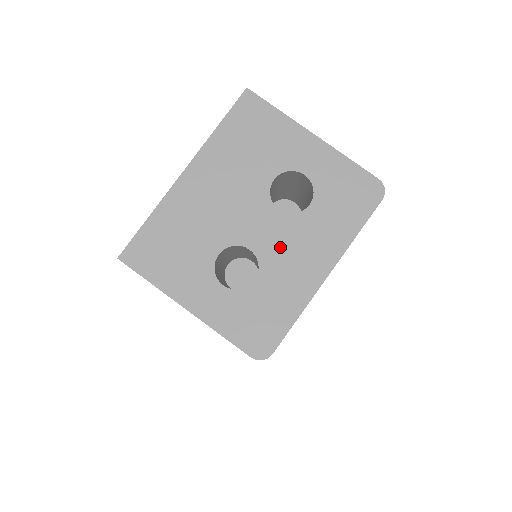
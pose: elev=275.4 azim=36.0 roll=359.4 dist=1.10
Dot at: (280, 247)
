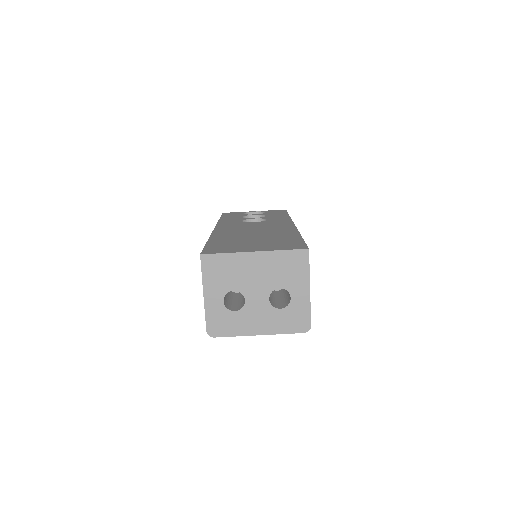
Dot at: (255, 310)
